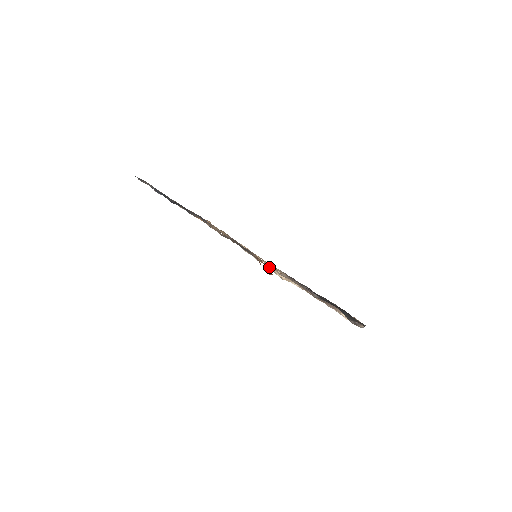
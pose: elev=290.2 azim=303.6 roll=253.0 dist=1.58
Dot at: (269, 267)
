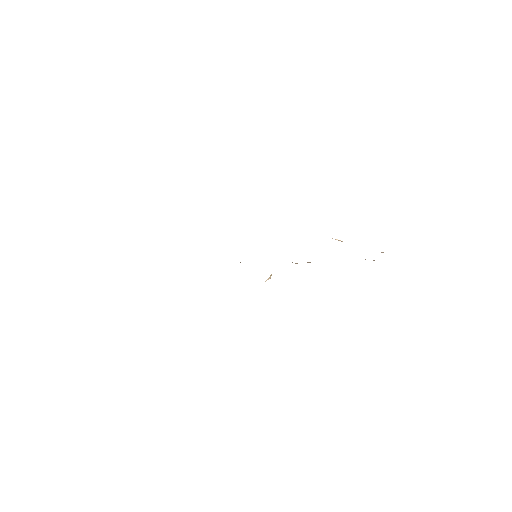
Dot at: occluded
